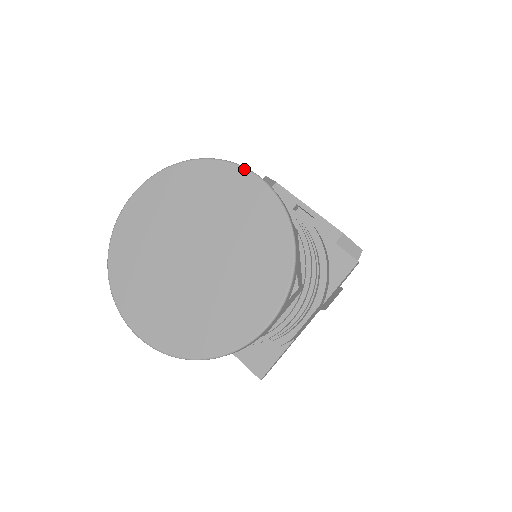
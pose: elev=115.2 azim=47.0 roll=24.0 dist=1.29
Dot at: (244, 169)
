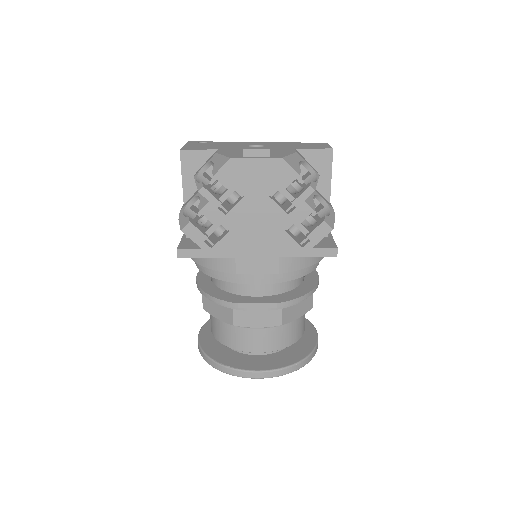
Dot at: occluded
